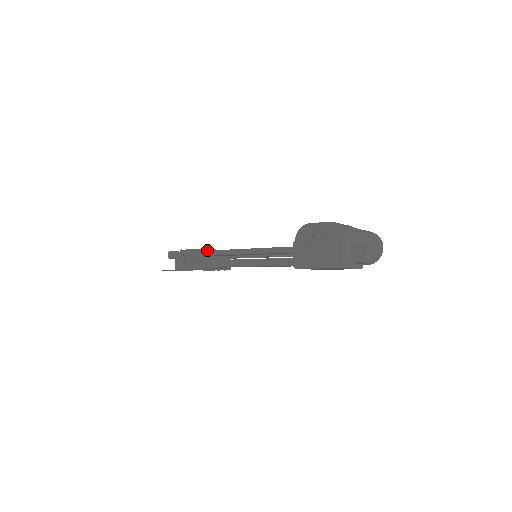
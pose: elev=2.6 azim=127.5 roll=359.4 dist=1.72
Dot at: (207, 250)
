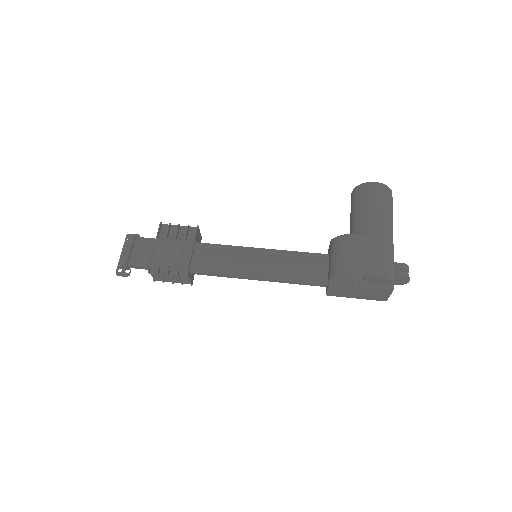
Dot at: (189, 266)
